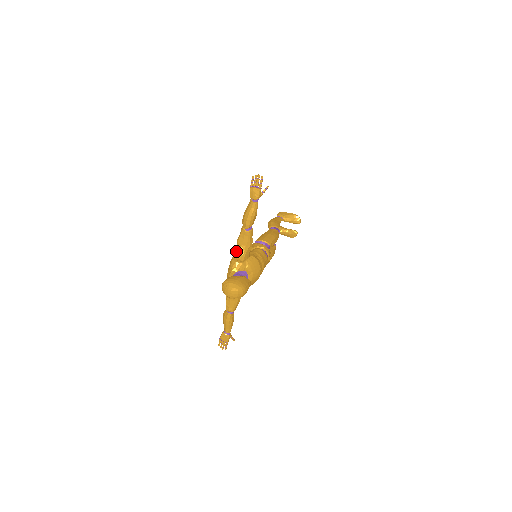
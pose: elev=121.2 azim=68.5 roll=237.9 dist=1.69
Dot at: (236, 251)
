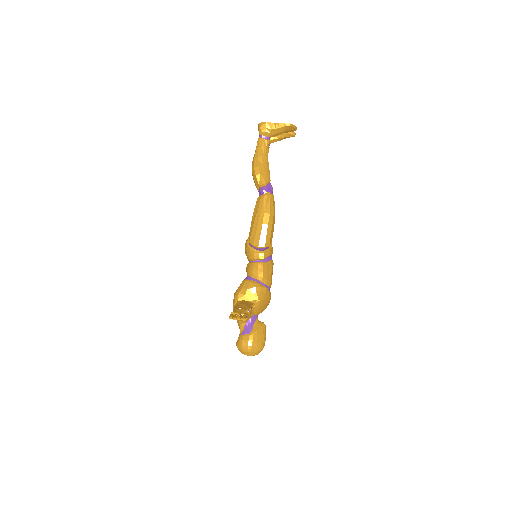
Dot at: occluded
